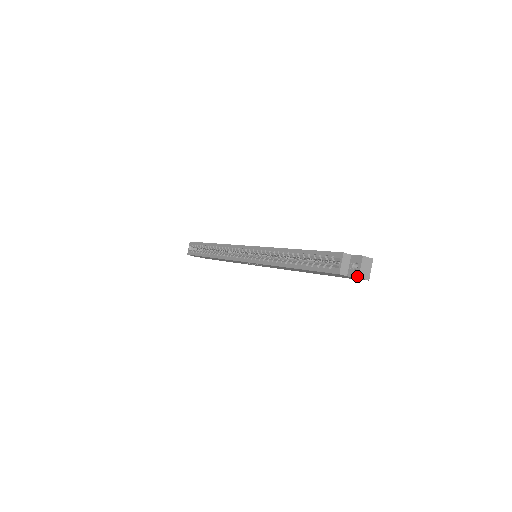
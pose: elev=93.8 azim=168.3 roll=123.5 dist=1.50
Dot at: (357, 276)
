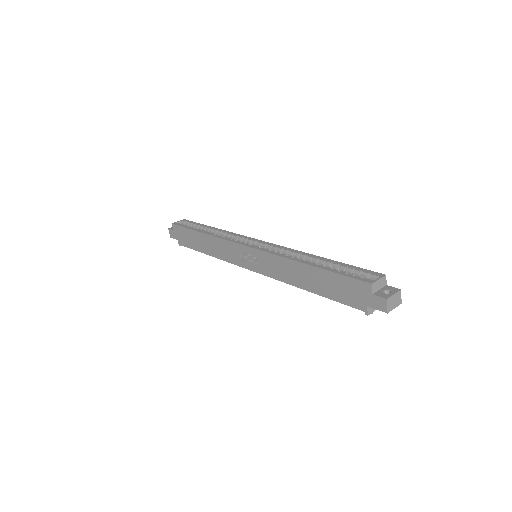
Dot at: (386, 297)
